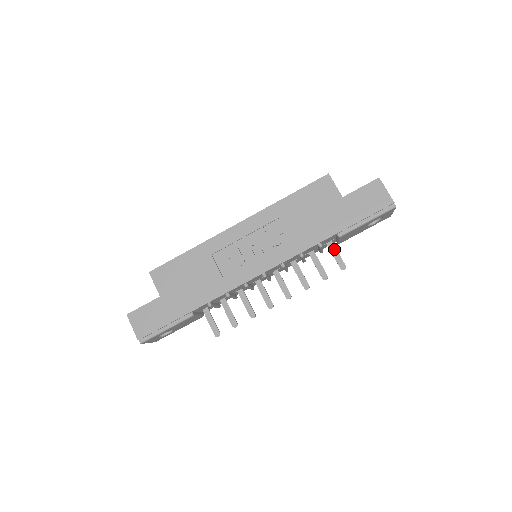
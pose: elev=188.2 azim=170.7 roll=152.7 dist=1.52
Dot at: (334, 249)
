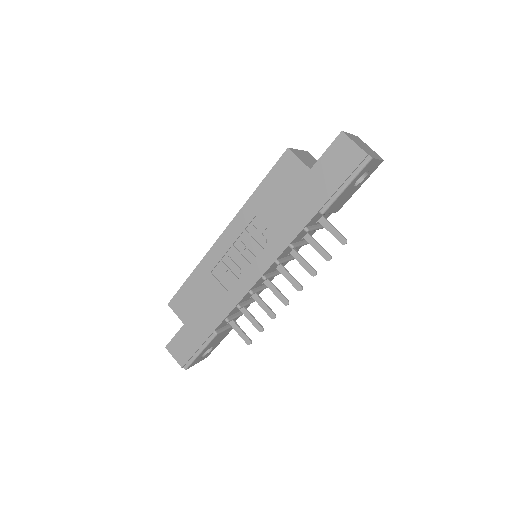
Dot at: (328, 224)
